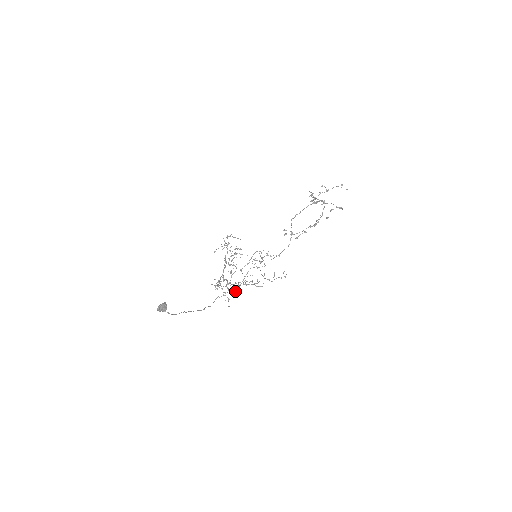
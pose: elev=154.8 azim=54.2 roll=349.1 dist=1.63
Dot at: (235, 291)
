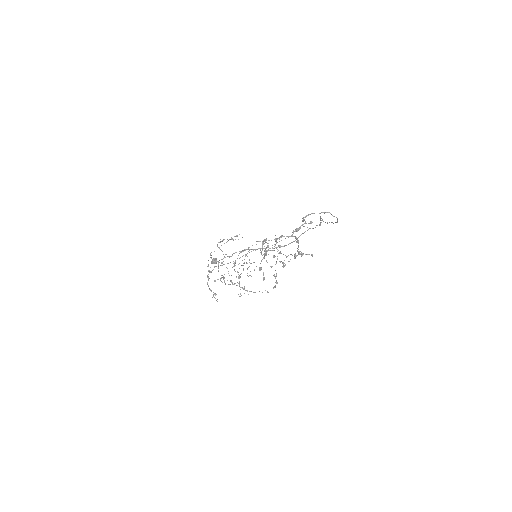
Dot at: (317, 225)
